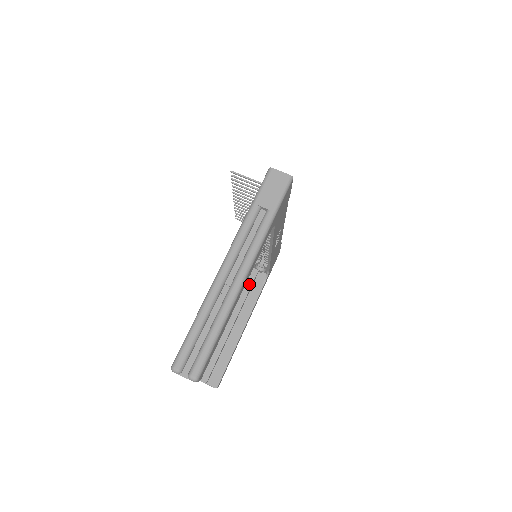
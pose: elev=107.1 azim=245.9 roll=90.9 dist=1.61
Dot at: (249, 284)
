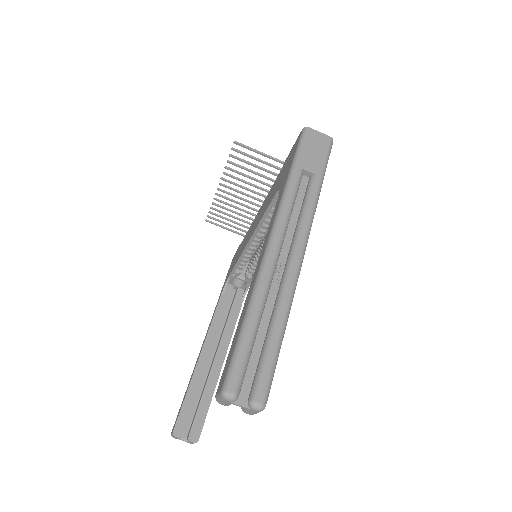
Dot at: (224, 303)
